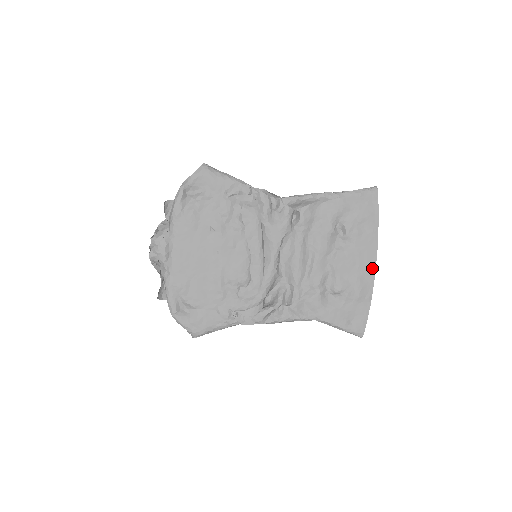
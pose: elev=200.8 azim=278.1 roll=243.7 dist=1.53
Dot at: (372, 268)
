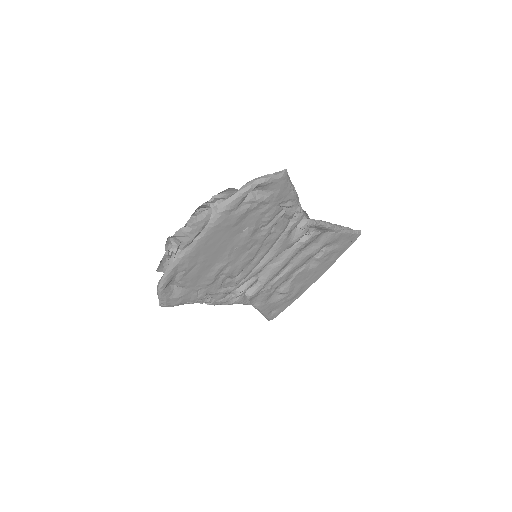
Dot at: (313, 282)
